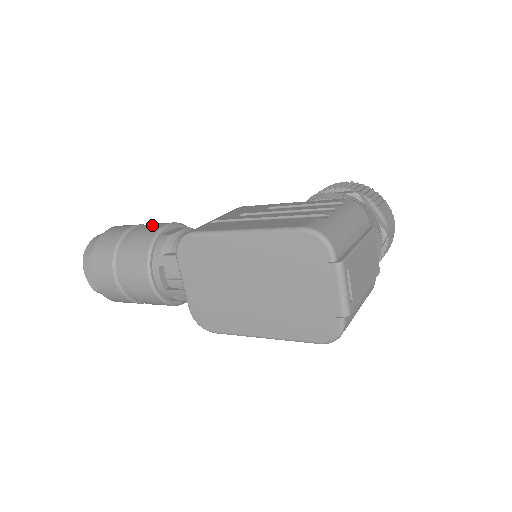
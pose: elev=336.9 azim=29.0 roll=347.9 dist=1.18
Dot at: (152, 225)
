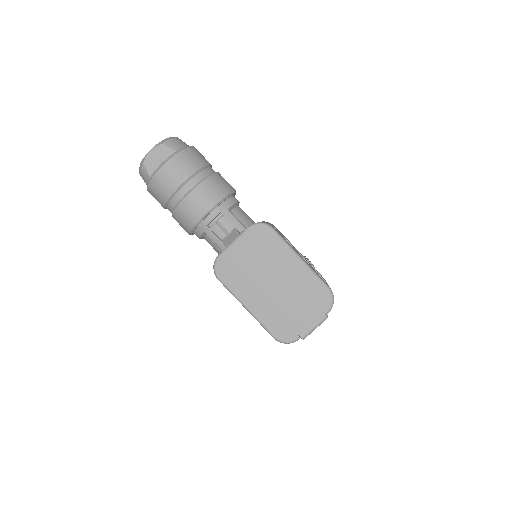
Dot at: occluded
